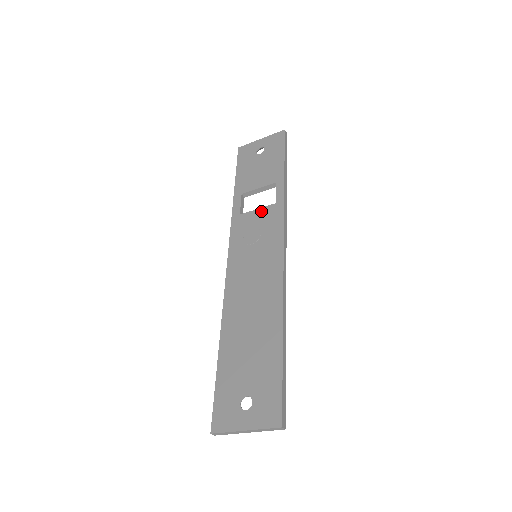
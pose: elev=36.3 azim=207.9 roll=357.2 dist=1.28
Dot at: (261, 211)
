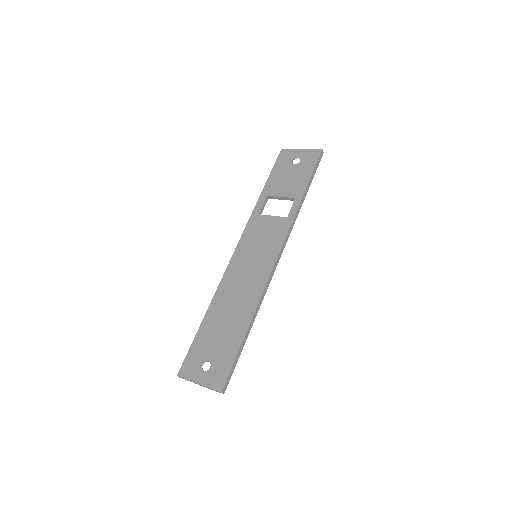
Dot at: (274, 219)
